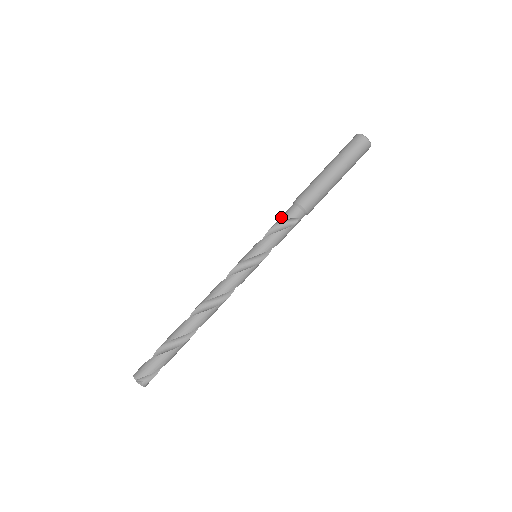
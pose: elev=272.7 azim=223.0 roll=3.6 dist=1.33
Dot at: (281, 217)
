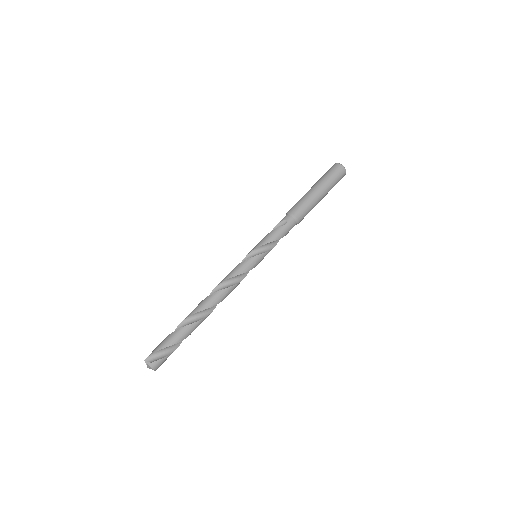
Dot at: (276, 227)
